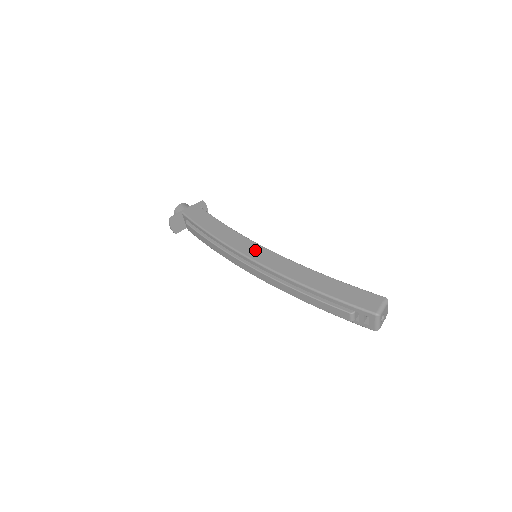
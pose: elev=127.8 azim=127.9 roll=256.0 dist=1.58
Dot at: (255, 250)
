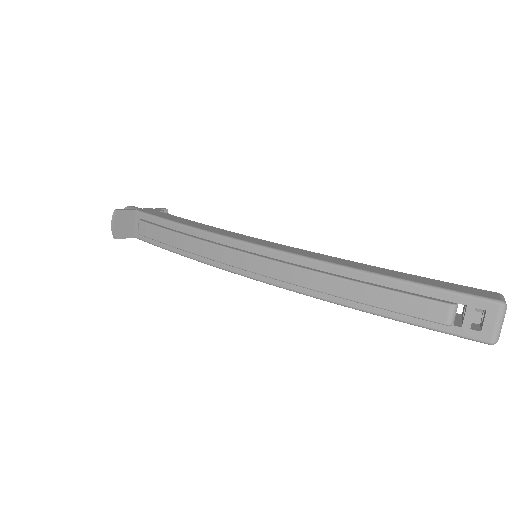
Dot at: (260, 240)
